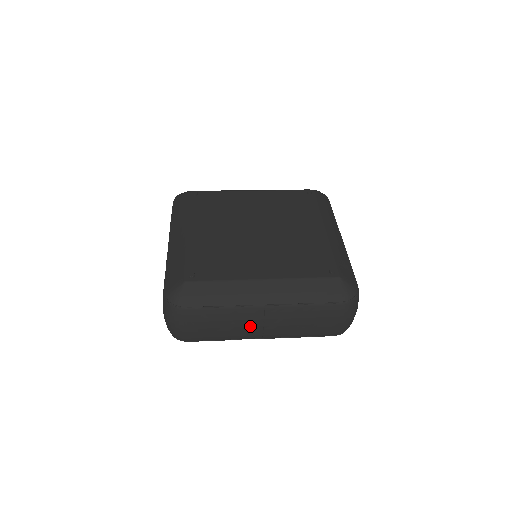
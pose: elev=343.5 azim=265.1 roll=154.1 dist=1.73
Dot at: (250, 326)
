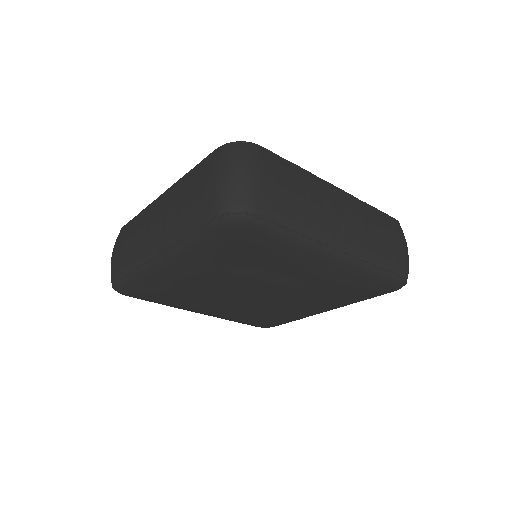
Dot at: (330, 210)
